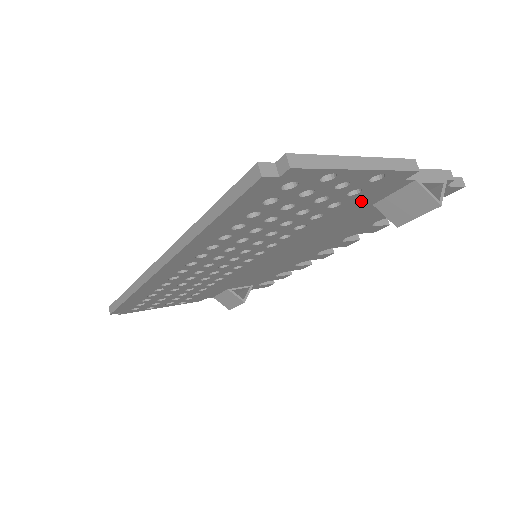
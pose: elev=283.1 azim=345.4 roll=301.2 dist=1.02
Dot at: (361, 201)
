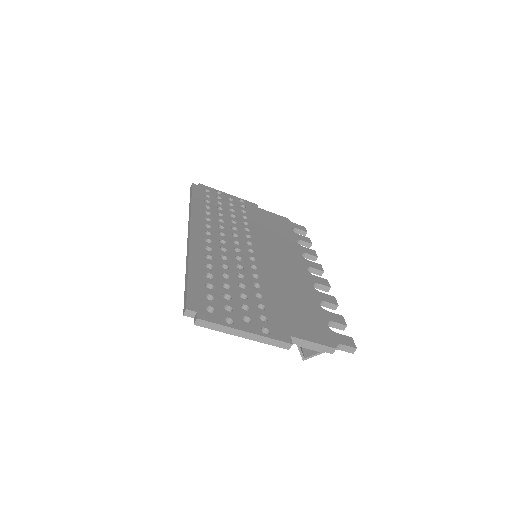
Dot at: occluded
